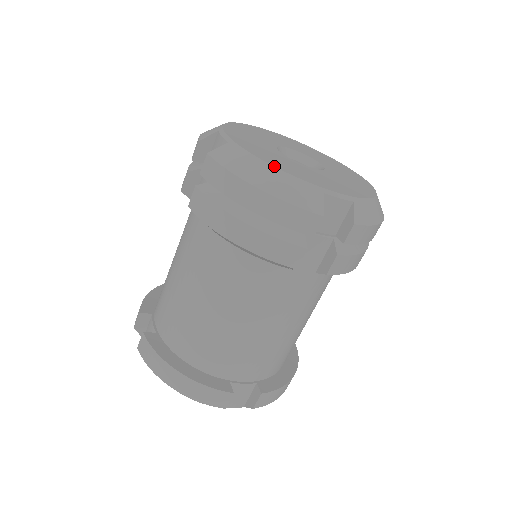
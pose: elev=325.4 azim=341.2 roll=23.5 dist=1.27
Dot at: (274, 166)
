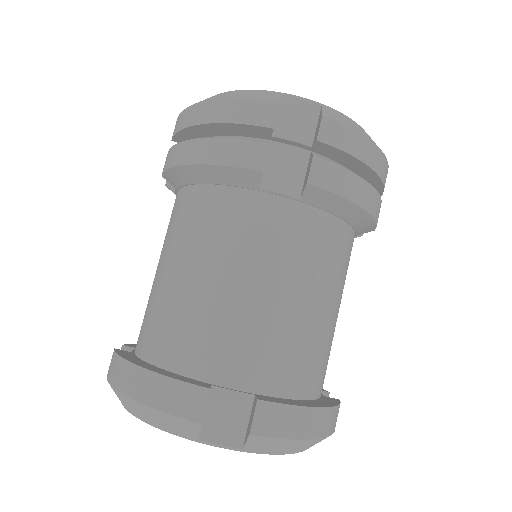
Dot at: (230, 91)
